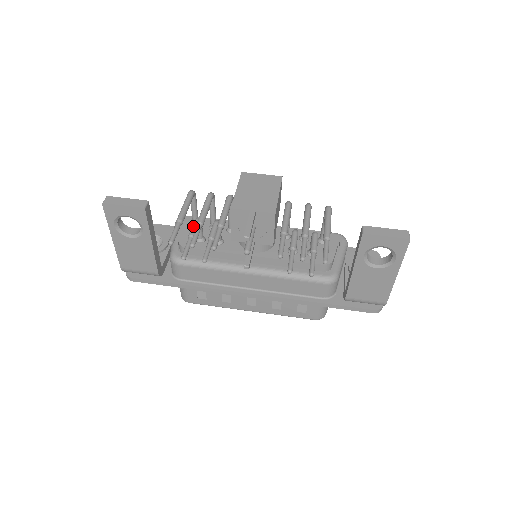
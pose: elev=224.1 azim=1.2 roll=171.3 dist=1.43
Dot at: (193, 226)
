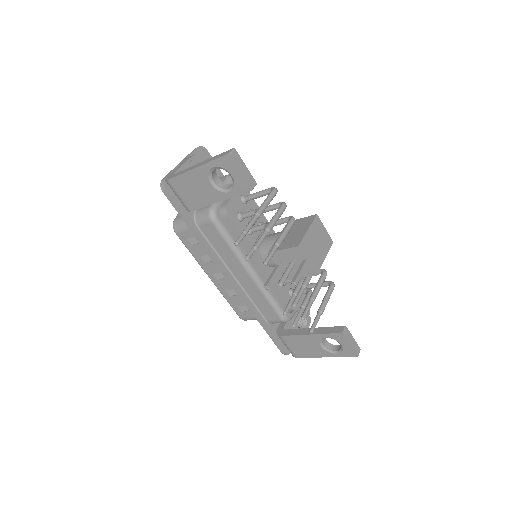
Dot at: occluded
